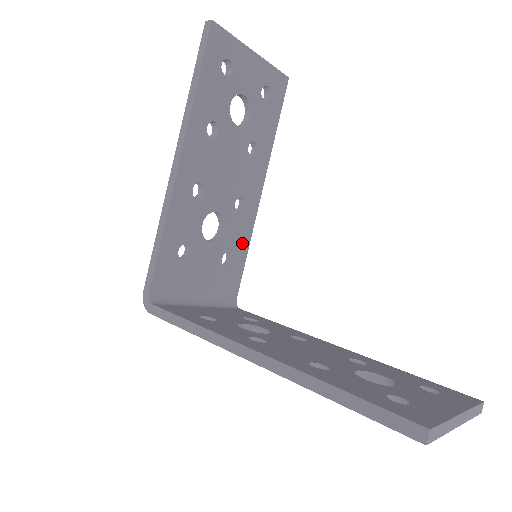
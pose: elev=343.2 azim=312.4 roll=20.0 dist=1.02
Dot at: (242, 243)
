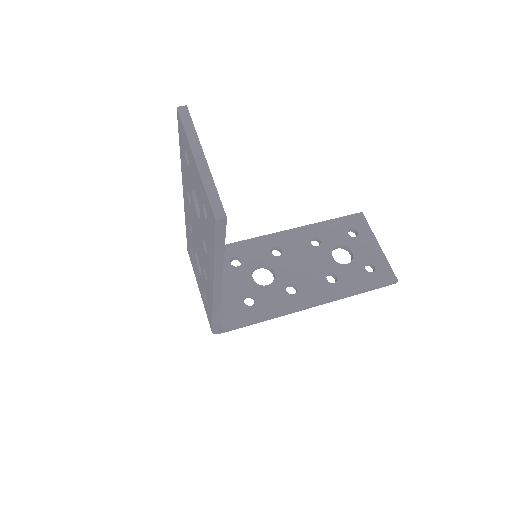
Dot at: (268, 309)
